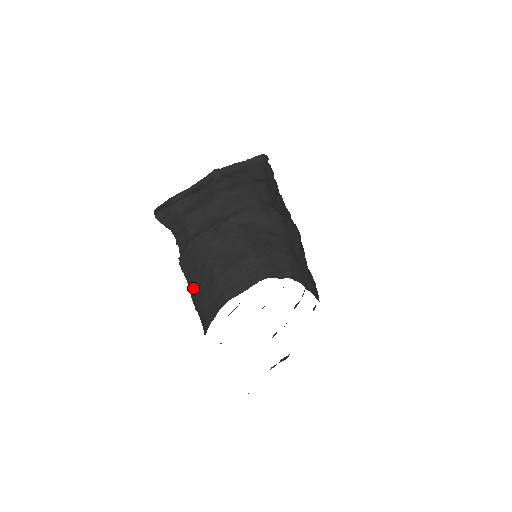
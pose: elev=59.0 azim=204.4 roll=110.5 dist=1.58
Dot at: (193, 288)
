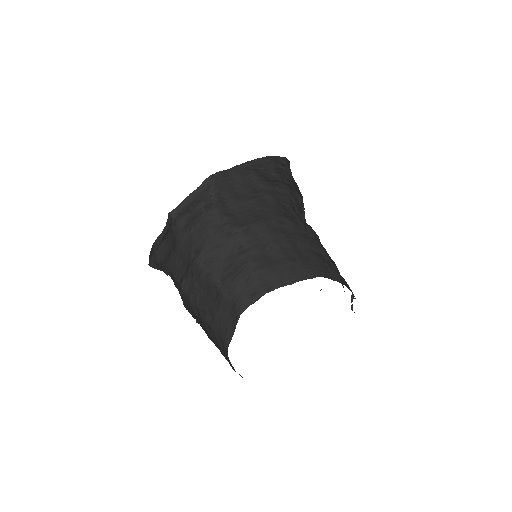
Dot at: occluded
